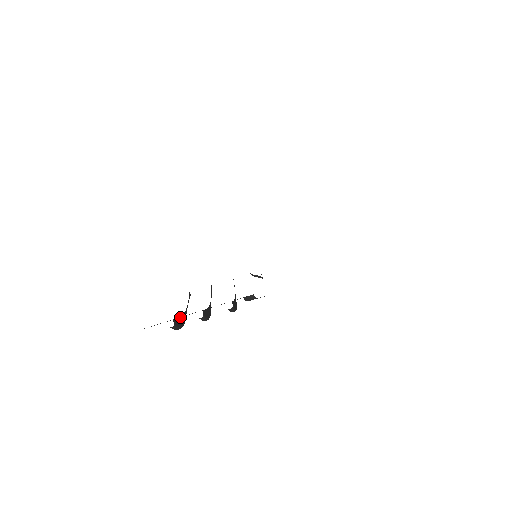
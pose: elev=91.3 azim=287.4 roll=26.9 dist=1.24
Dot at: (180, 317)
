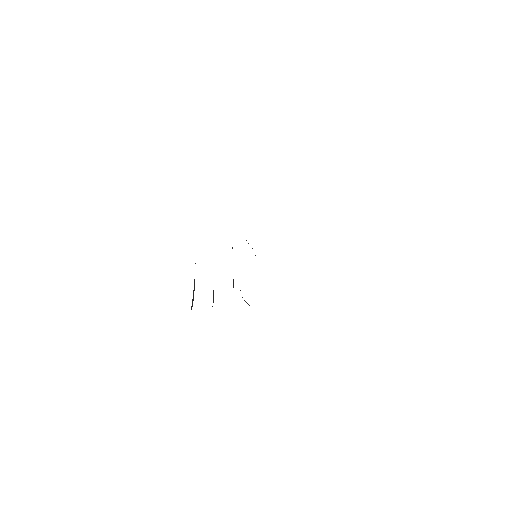
Dot at: (193, 292)
